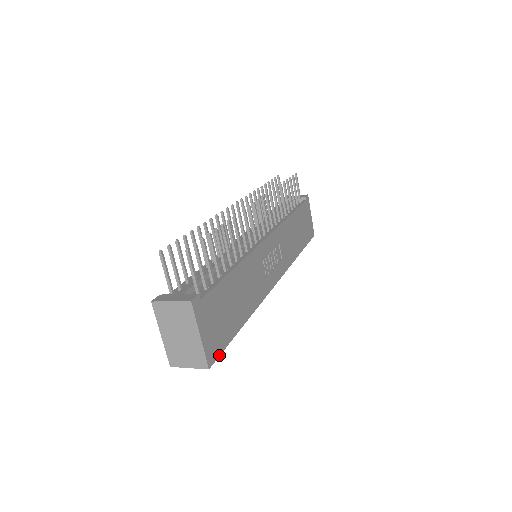
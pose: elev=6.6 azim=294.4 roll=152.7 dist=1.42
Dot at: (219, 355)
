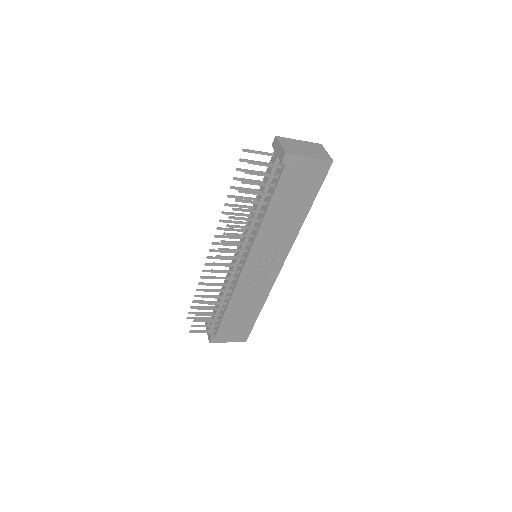
Dot at: (249, 334)
